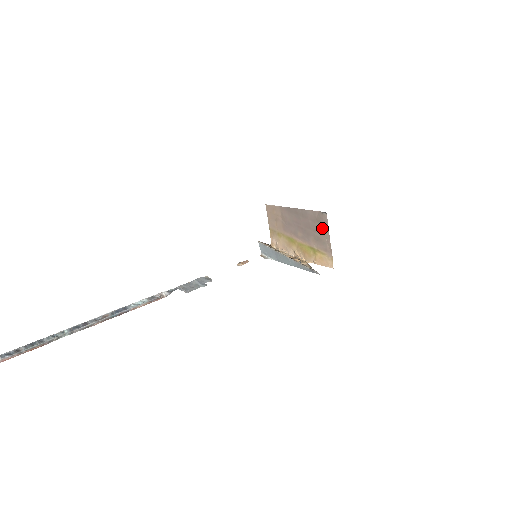
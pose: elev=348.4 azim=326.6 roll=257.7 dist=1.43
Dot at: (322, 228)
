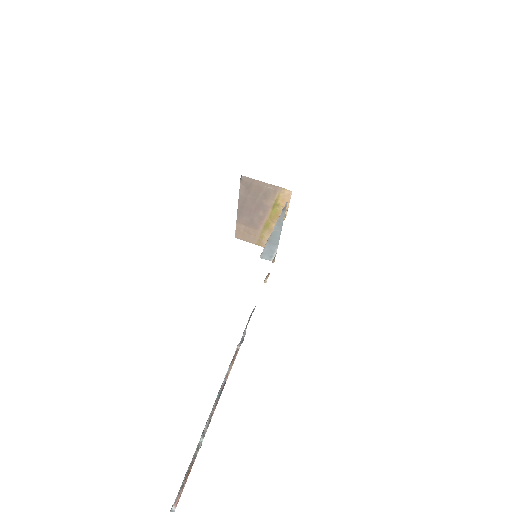
Dot at: (255, 186)
